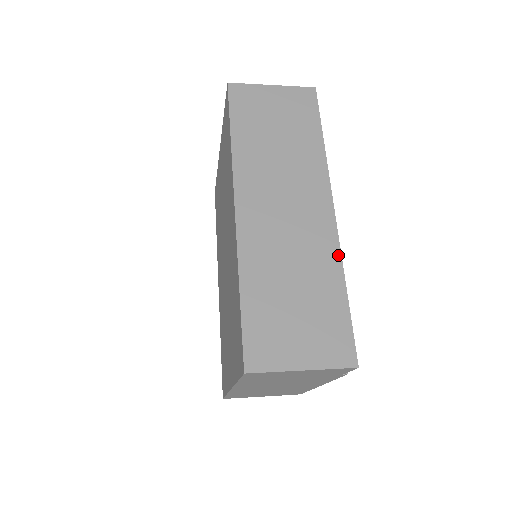
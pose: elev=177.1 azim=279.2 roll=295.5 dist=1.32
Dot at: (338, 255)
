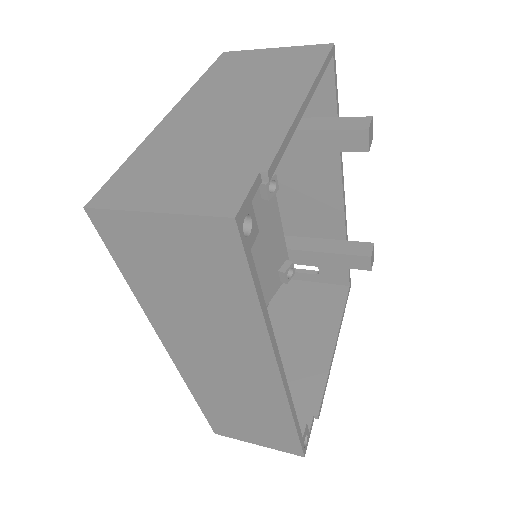
Dot at: (286, 406)
